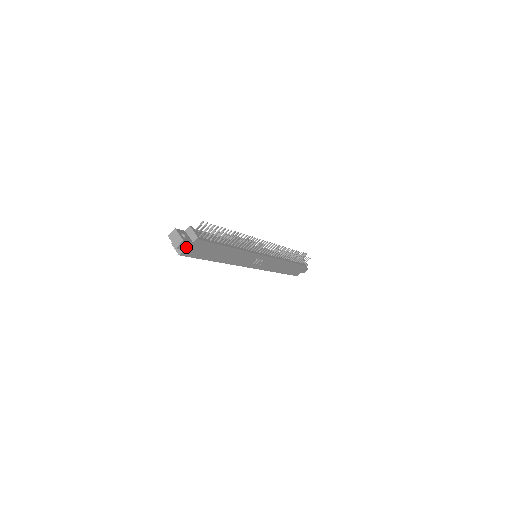
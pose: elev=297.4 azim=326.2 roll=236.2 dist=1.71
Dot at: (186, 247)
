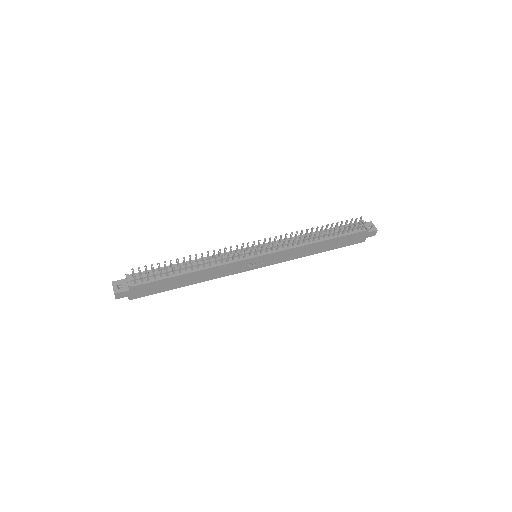
Dot at: (127, 294)
